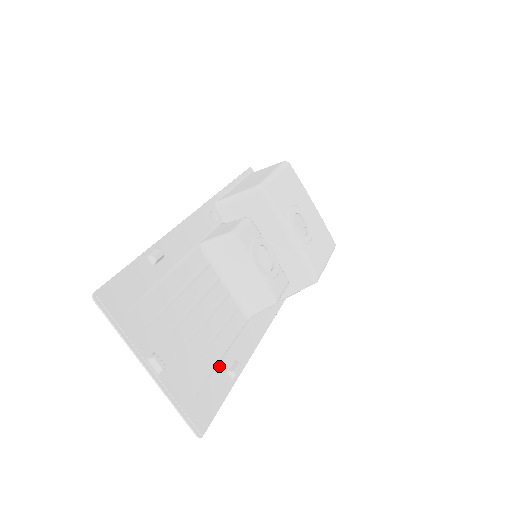
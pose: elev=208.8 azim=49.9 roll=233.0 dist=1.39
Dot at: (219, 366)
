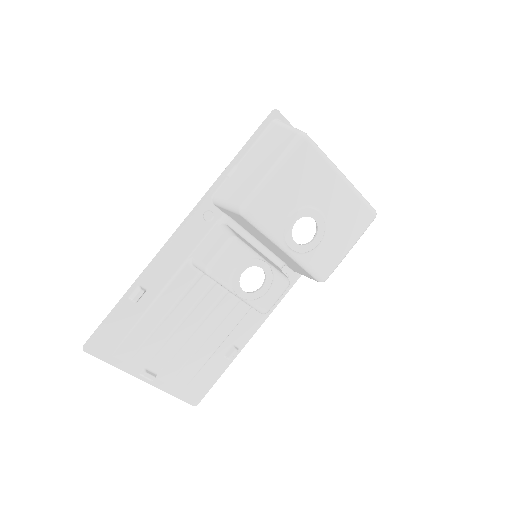
Dot at: (215, 355)
